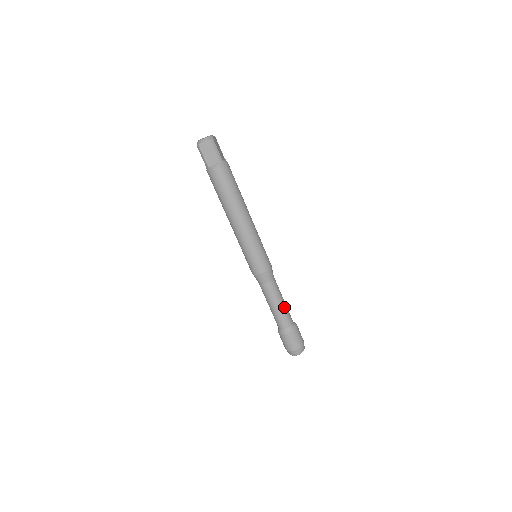
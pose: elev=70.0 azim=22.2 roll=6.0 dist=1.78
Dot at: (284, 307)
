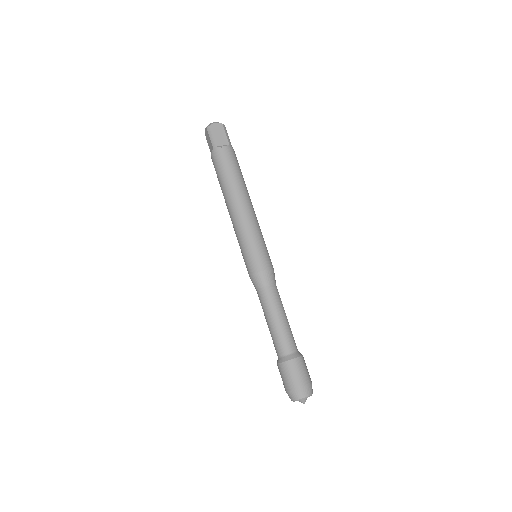
Dot at: (288, 324)
